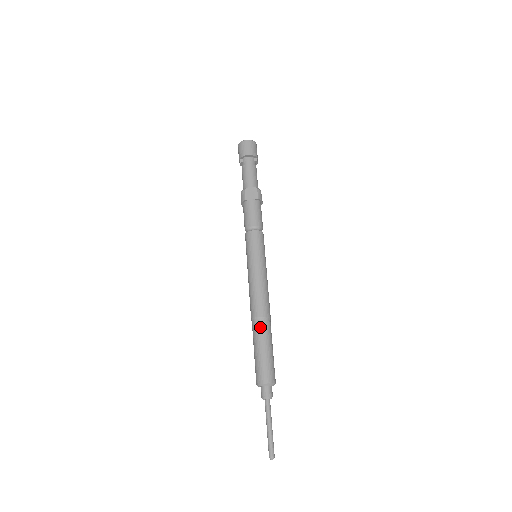
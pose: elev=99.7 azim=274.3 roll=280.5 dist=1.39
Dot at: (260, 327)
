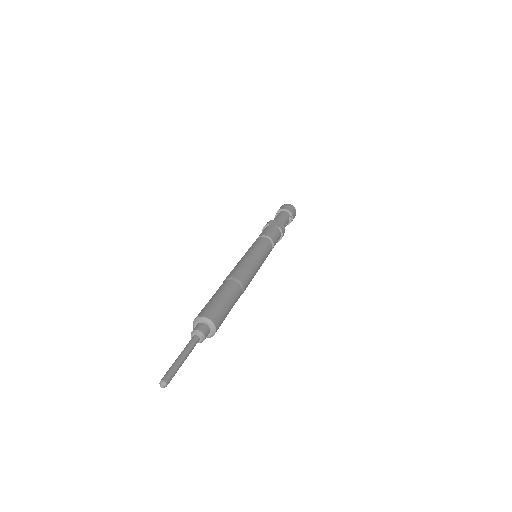
Dot at: (228, 283)
